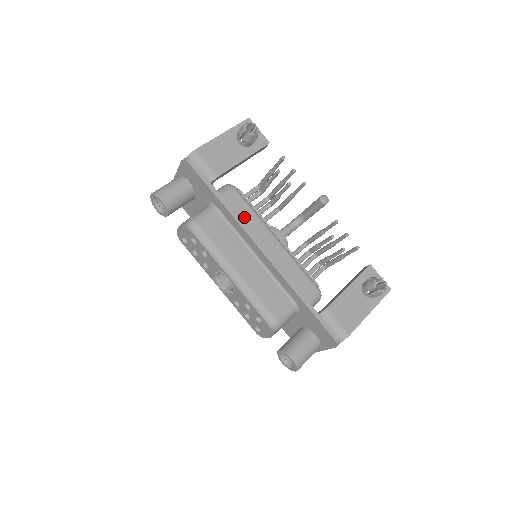
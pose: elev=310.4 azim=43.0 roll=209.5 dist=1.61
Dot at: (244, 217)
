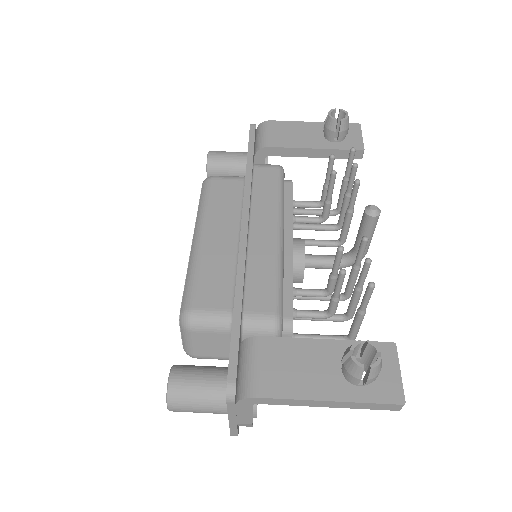
Dot at: (261, 193)
